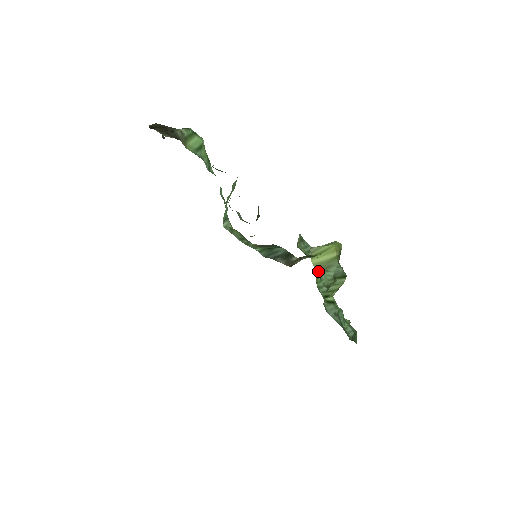
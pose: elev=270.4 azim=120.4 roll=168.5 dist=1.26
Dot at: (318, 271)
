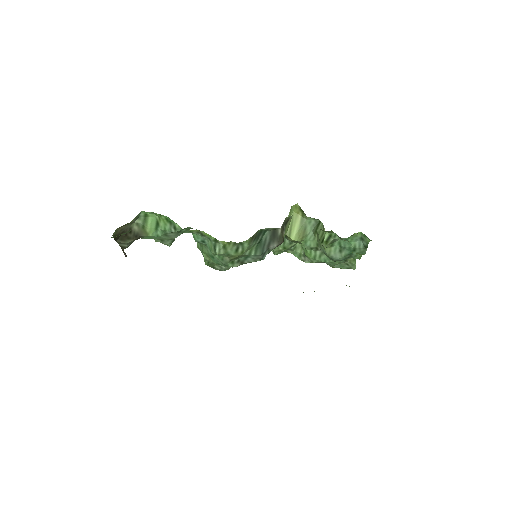
Dot at: (303, 256)
